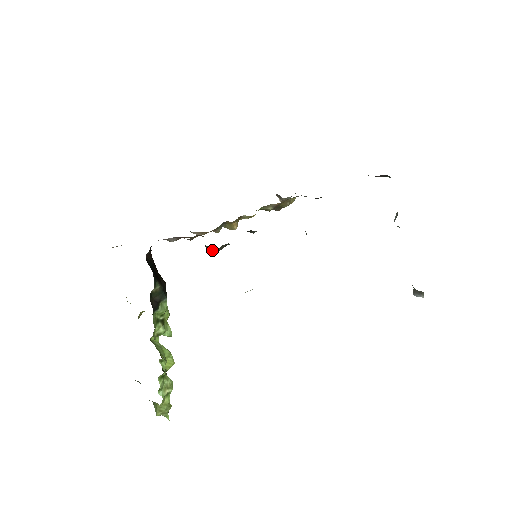
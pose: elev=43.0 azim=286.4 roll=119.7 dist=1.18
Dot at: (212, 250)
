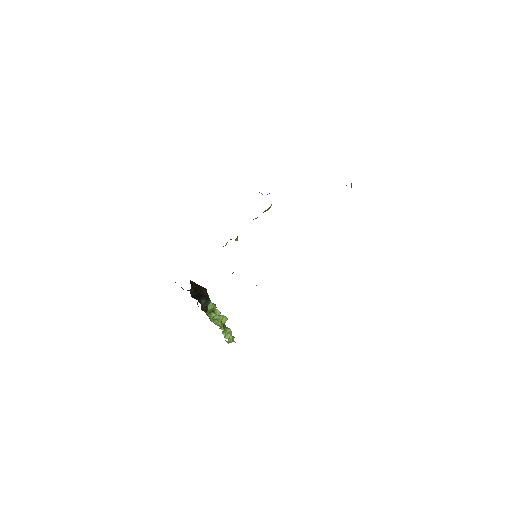
Dot at: occluded
